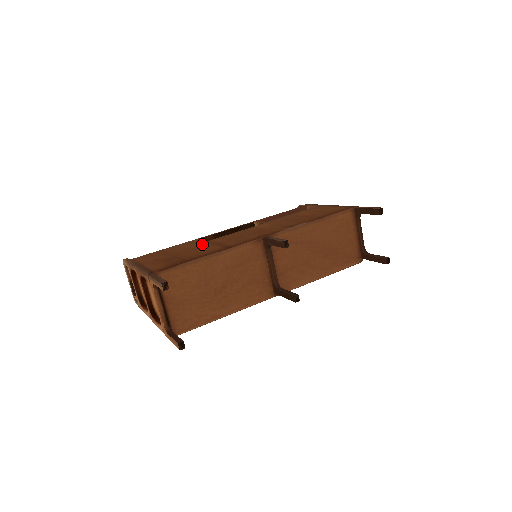
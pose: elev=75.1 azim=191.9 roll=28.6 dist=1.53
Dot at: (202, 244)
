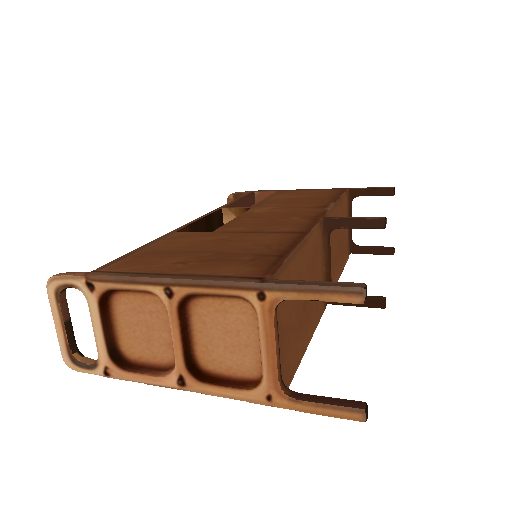
Dot at: (219, 235)
